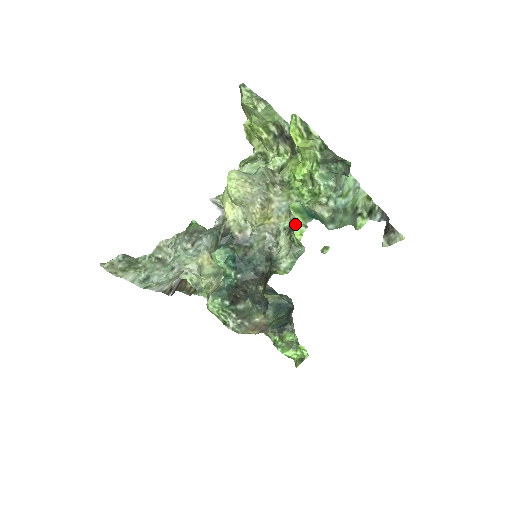
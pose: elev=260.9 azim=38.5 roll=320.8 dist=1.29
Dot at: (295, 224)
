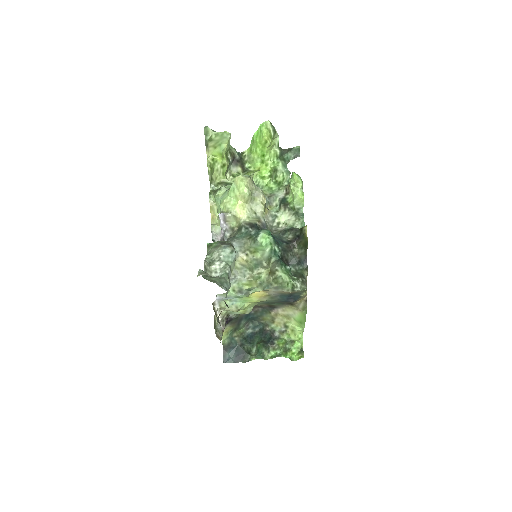
Dot at: (295, 191)
